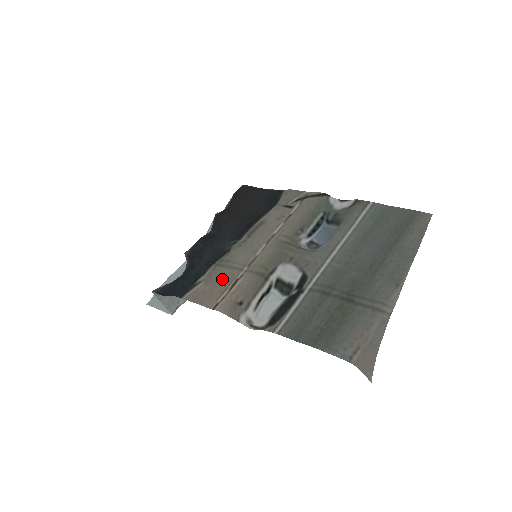
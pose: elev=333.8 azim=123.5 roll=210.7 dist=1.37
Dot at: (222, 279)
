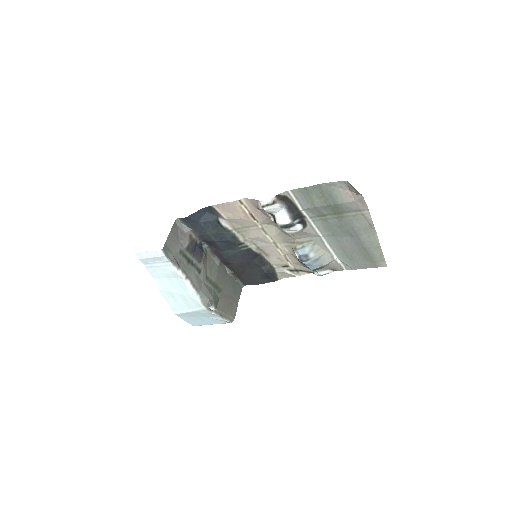
Dot at: (241, 221)
